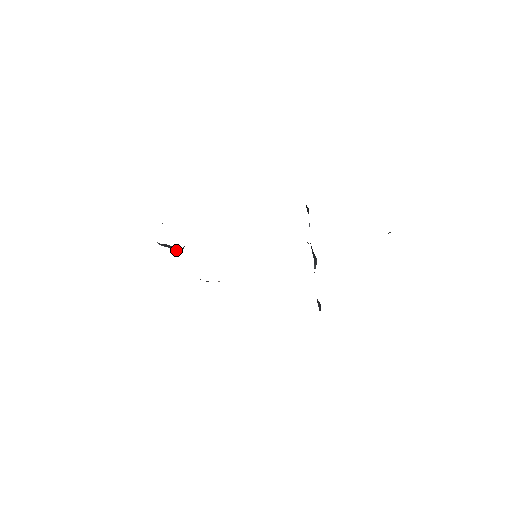
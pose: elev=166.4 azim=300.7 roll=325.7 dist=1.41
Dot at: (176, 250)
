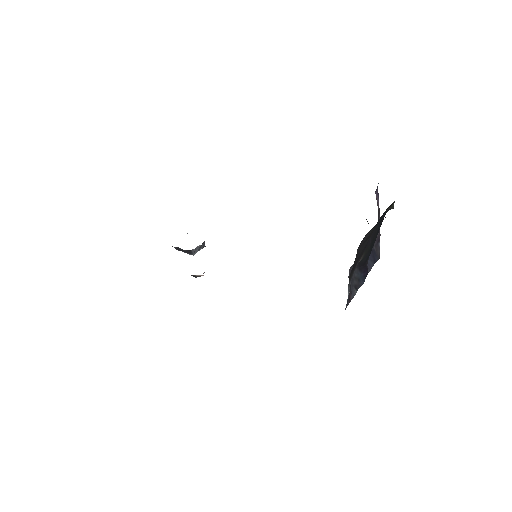
Dot at: (189, 254)
